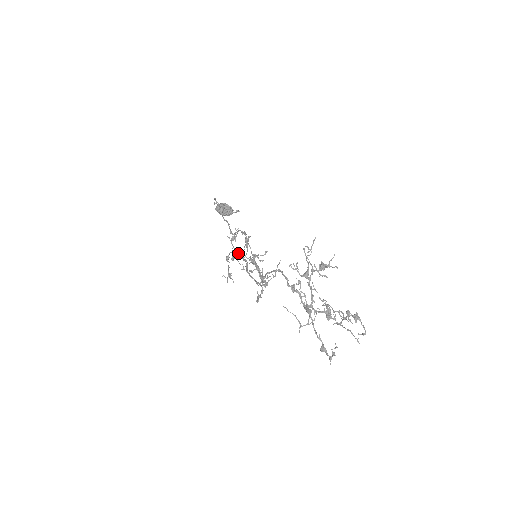
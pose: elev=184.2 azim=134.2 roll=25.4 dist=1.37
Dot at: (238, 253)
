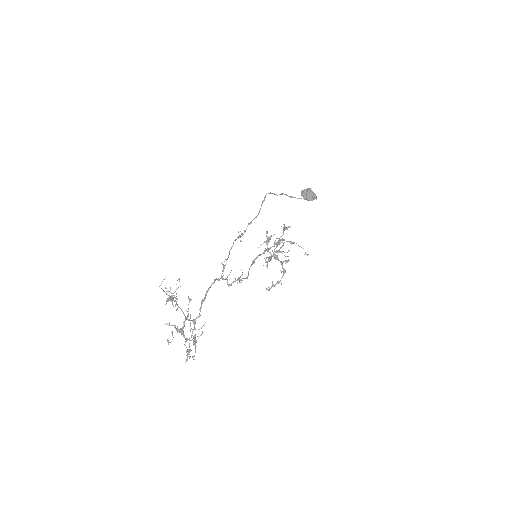
Dot at: (275, 244)
